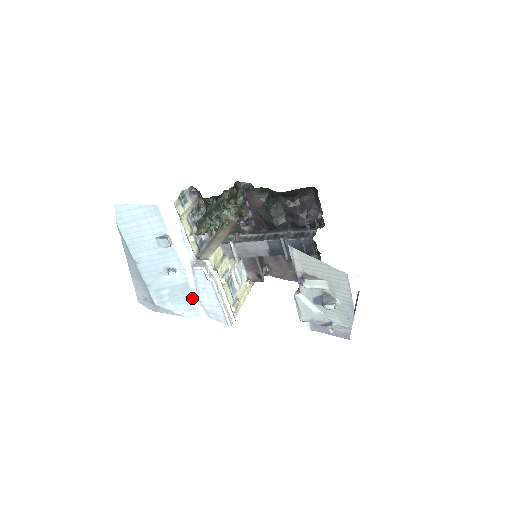
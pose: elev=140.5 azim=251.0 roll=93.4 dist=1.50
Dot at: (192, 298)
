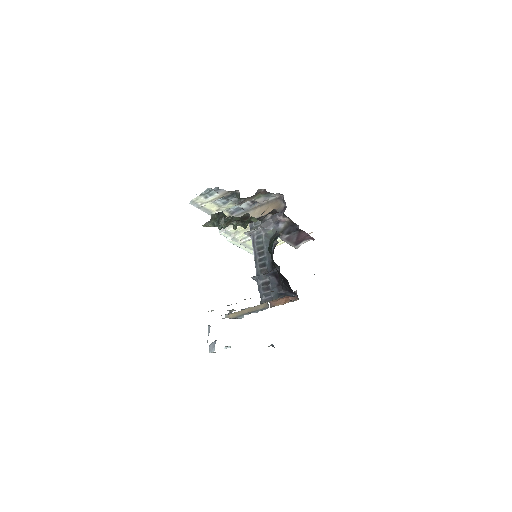
Dot at: occluded
